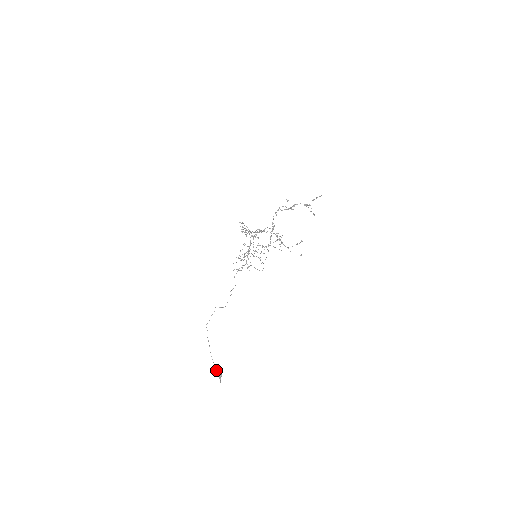
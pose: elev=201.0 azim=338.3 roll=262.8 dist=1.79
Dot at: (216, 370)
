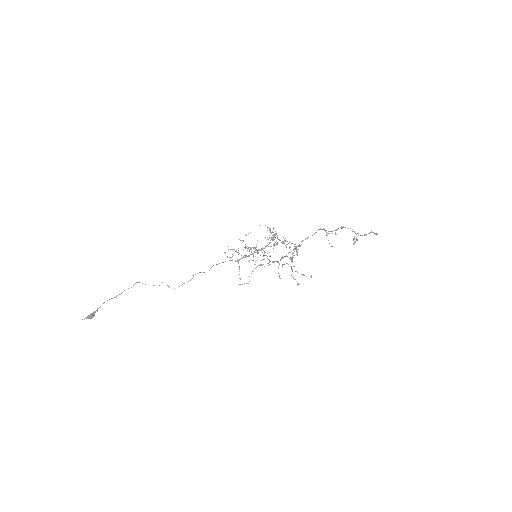
Dot at: (94, 311)
